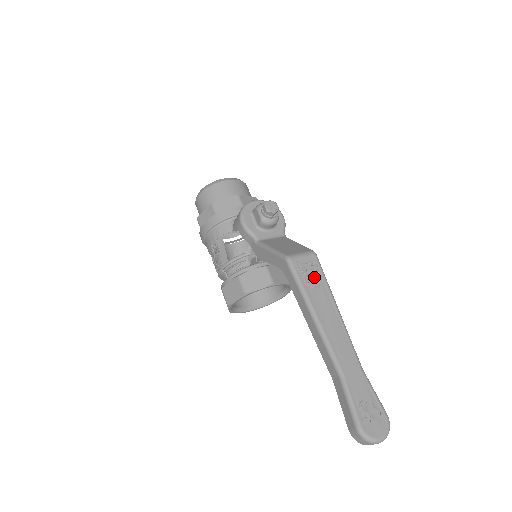
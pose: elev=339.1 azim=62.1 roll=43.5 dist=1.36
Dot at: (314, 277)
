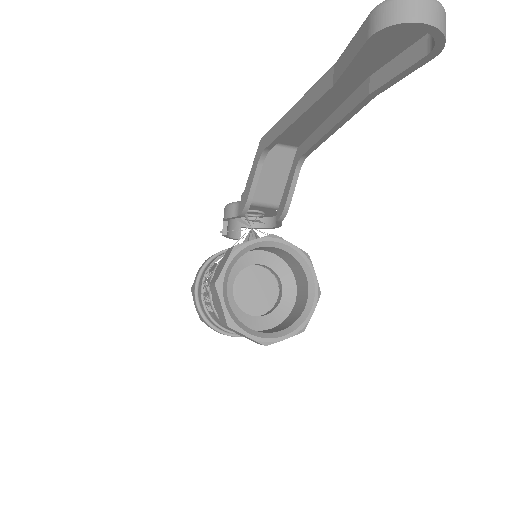
Dot at: occluded
